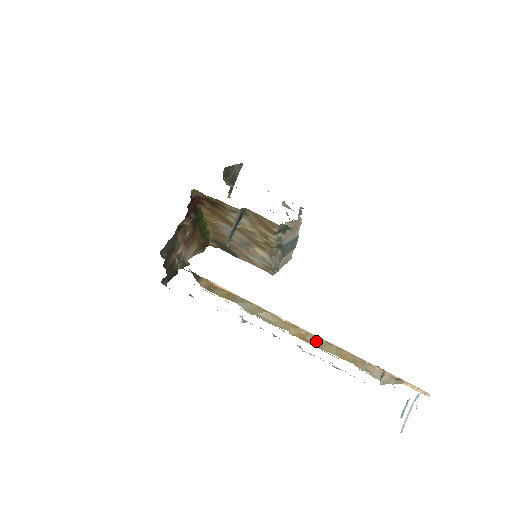
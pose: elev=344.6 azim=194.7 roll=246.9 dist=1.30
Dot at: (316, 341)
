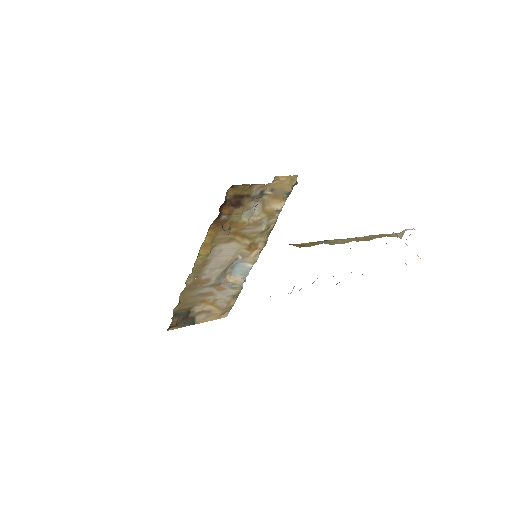
Dot at: (366, 238)
